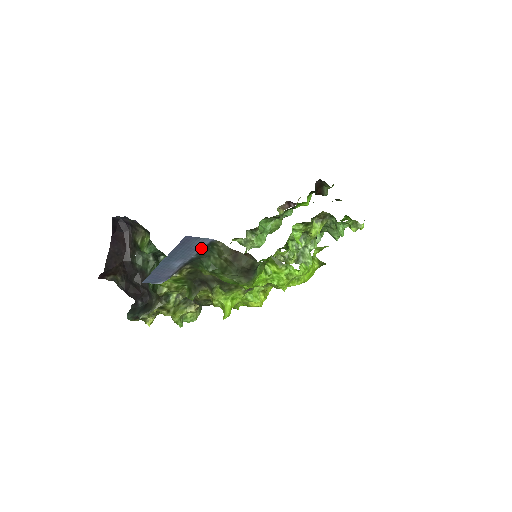
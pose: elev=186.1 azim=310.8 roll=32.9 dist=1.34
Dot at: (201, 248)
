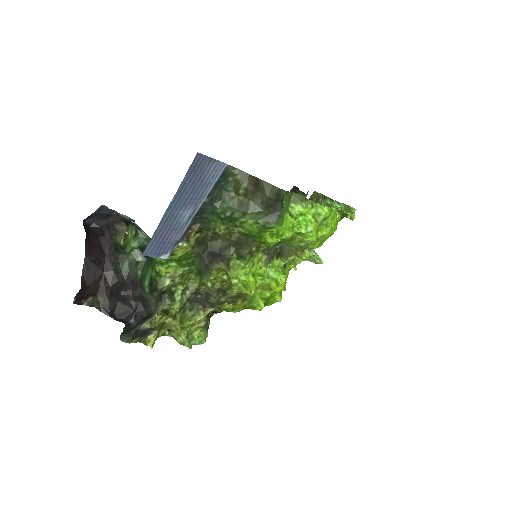
Dot at: (213, 183)
